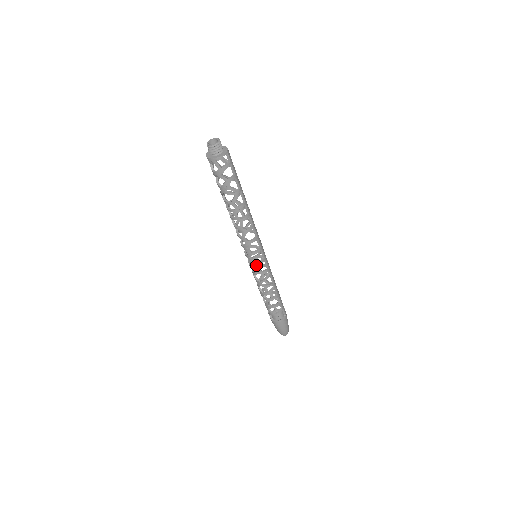
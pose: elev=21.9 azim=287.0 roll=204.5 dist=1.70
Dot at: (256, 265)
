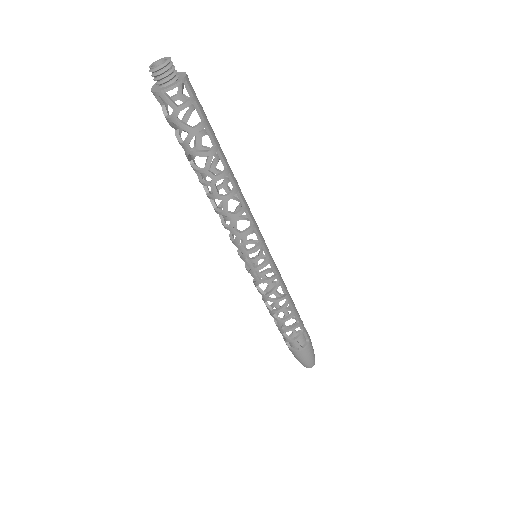
Dot at: (257, 270)
